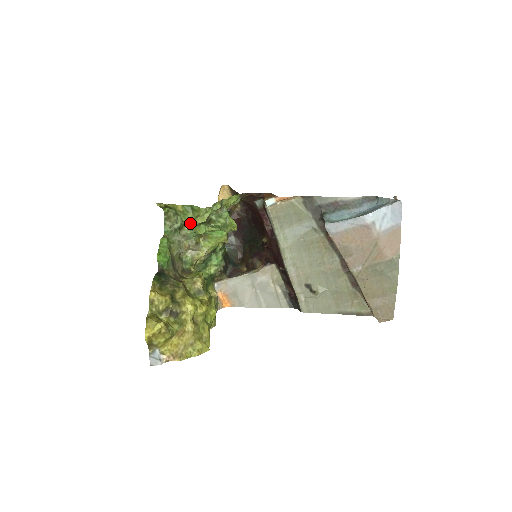
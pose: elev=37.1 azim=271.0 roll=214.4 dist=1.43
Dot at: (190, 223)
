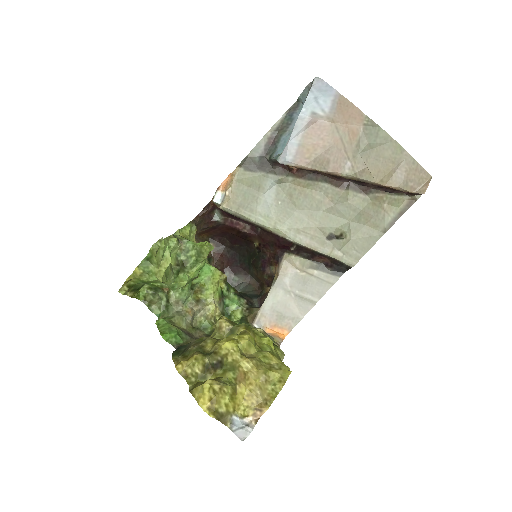
Dot at: (158, 274)
